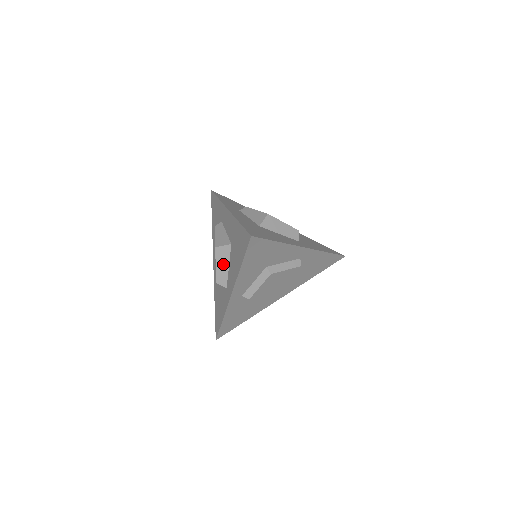
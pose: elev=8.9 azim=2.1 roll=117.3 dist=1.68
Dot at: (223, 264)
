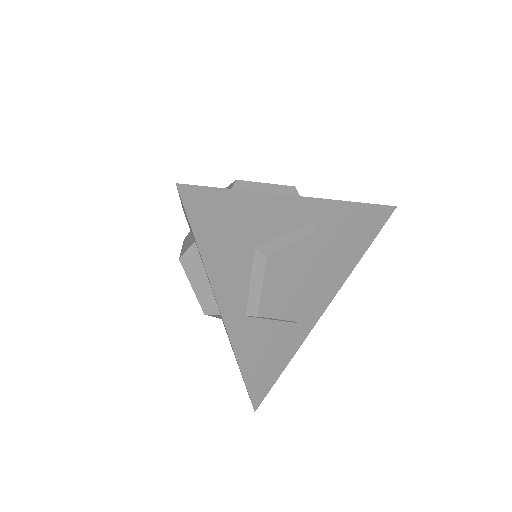
Dot at: (199, 279)
